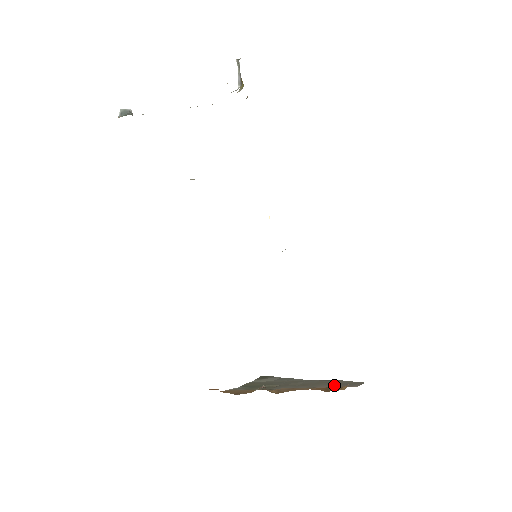
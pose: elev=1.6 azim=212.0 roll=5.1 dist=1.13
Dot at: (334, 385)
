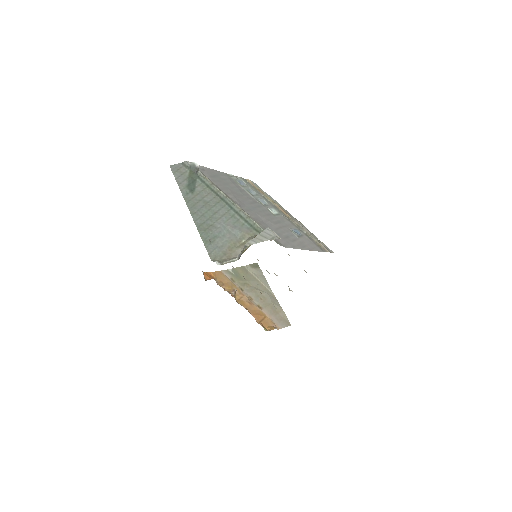
Dot at: (273, 315)
